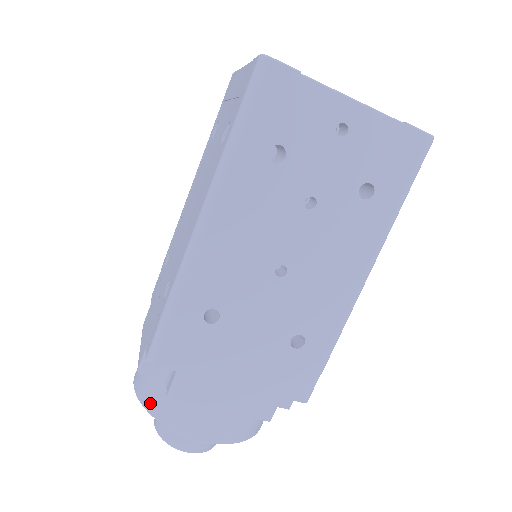
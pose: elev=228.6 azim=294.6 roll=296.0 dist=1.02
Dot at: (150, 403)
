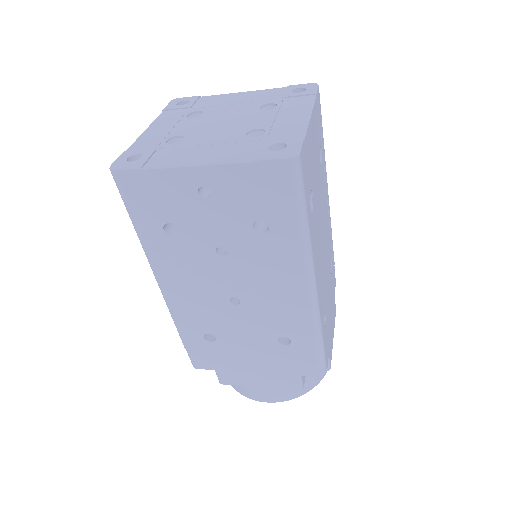
Dot at: occluded
